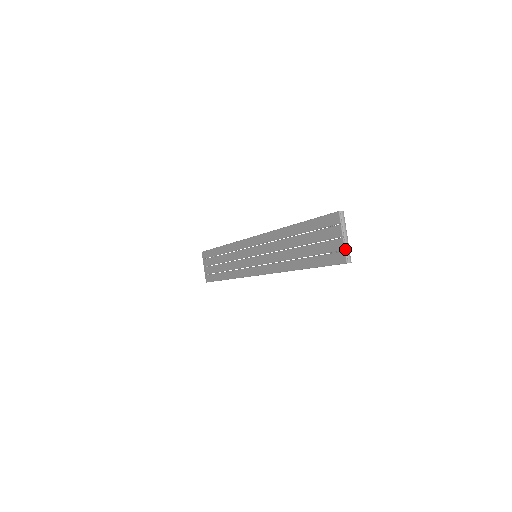
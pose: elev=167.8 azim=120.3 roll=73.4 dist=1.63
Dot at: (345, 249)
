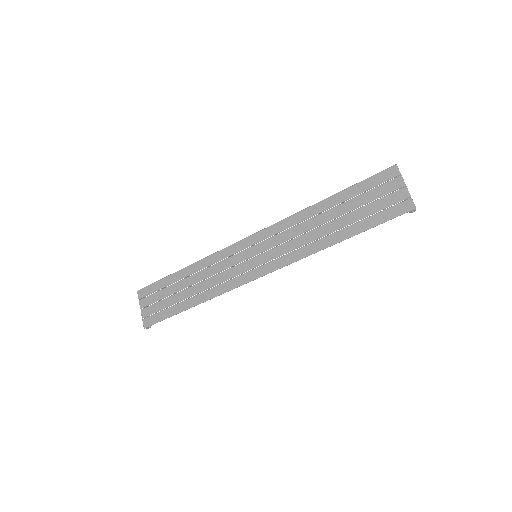
Dot at: (410, 196)
